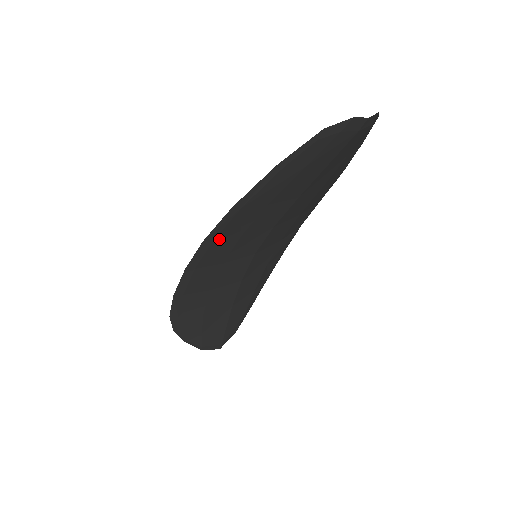
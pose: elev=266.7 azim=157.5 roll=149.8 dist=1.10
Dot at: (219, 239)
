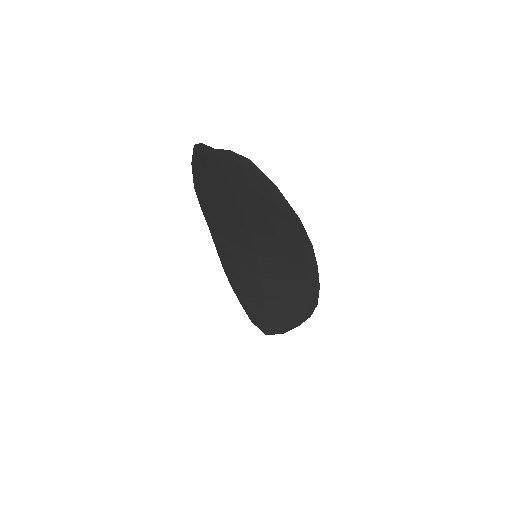
Dot at: (210, 214)
